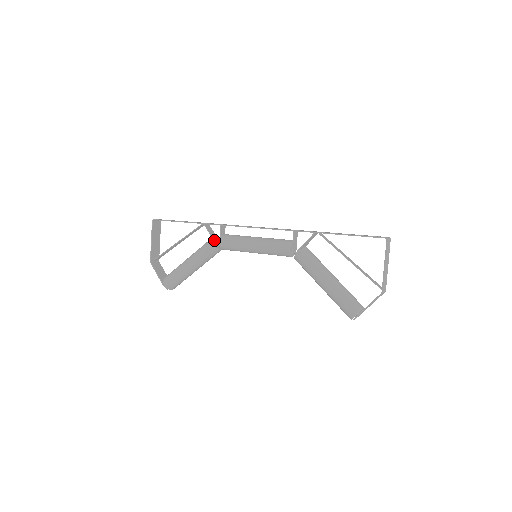
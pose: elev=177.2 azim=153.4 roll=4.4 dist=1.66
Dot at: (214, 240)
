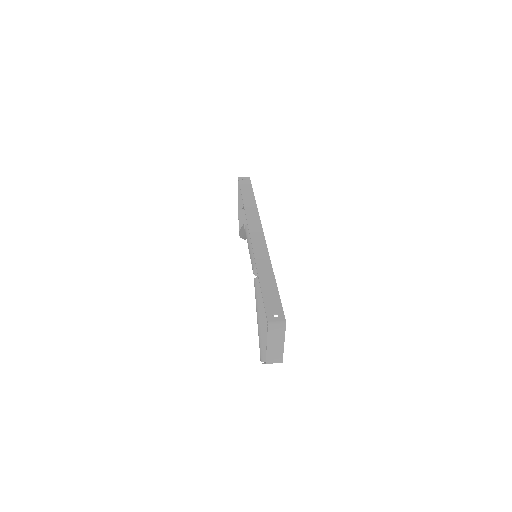
Dot at: occluded
